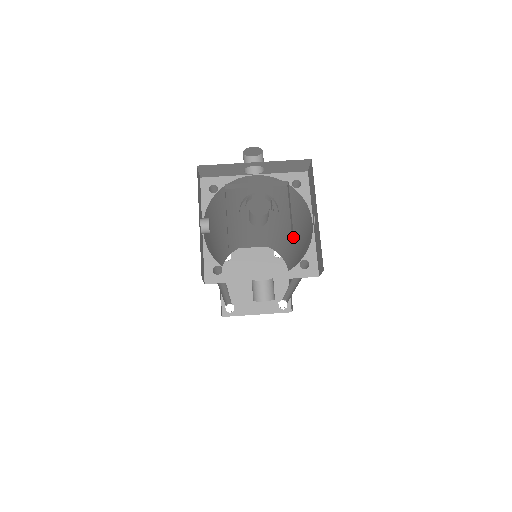
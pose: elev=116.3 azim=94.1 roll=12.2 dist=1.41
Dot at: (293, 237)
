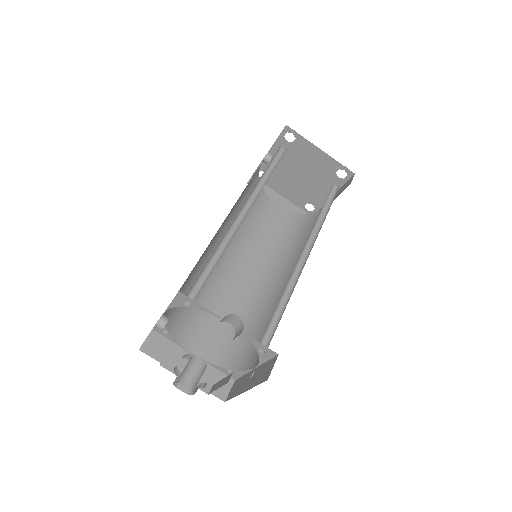
Dot at: (210, 392)
